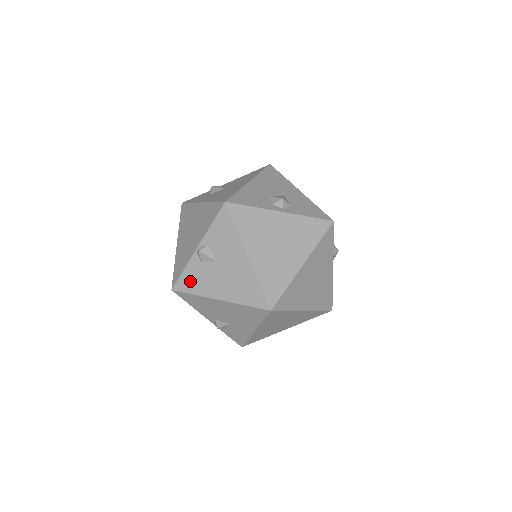
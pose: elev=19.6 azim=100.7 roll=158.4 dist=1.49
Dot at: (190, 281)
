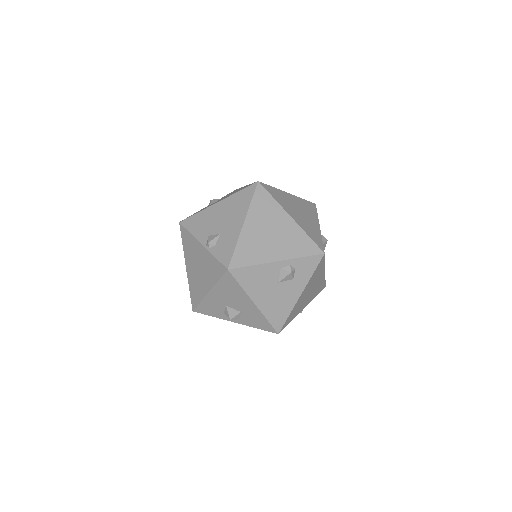
Dot at: occluded
